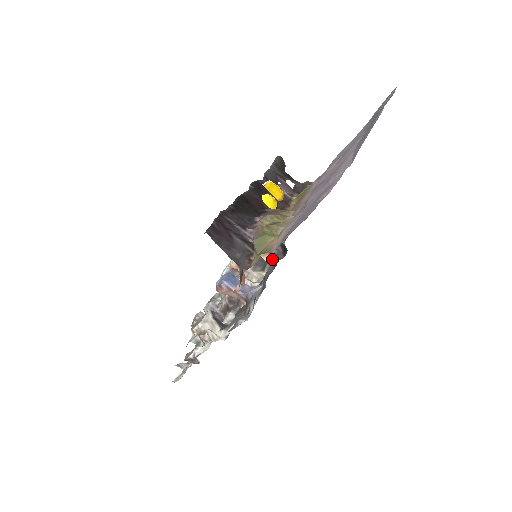
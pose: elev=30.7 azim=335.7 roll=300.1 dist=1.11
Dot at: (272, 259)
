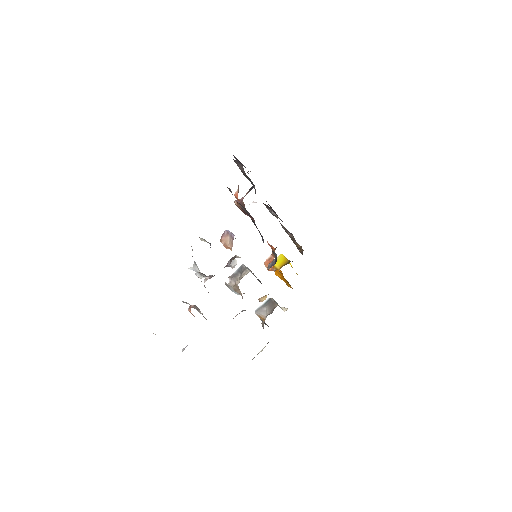
Dot at: occluded
